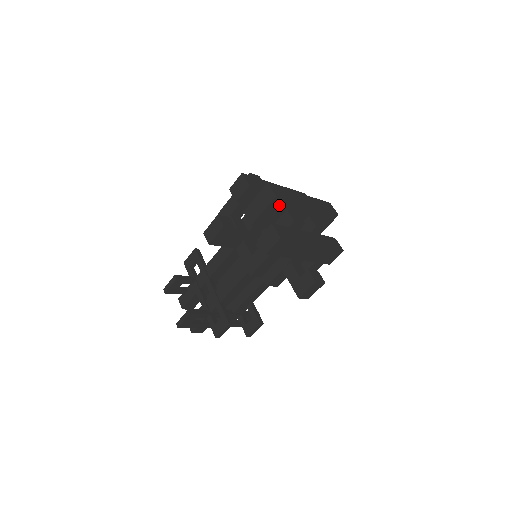
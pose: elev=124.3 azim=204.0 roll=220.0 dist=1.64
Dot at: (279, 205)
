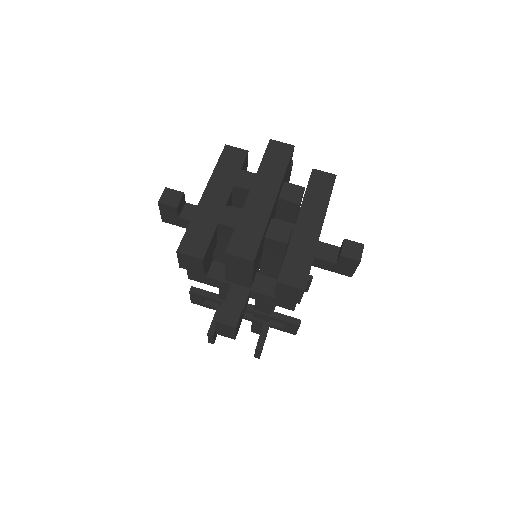
Dot at: (258, 252)
